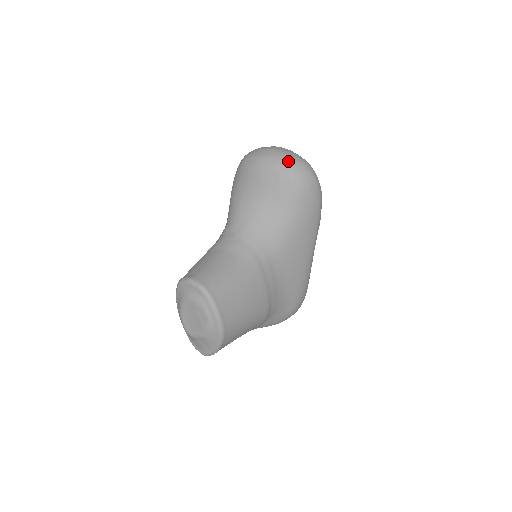
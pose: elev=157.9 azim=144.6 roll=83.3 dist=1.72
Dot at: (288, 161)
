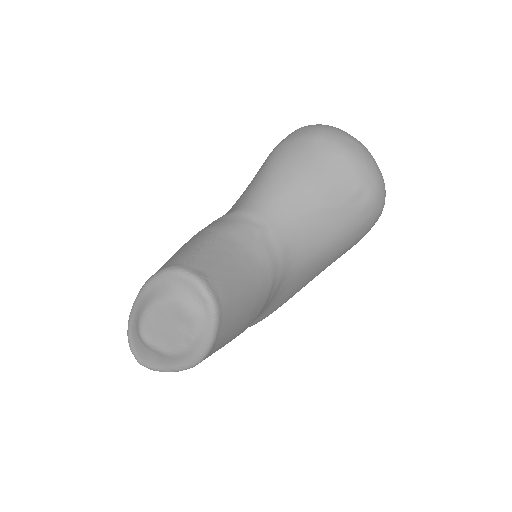
Dot at: (375, 177)
